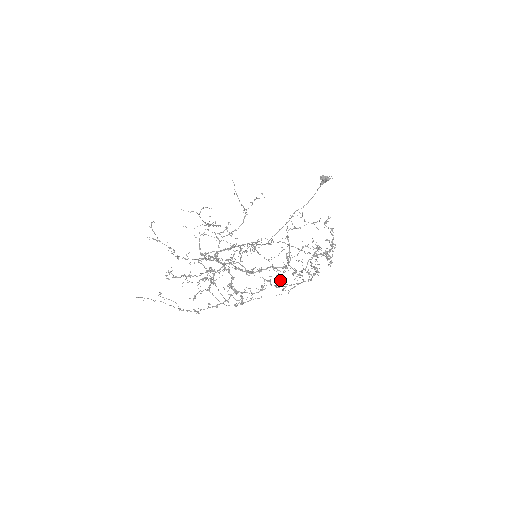
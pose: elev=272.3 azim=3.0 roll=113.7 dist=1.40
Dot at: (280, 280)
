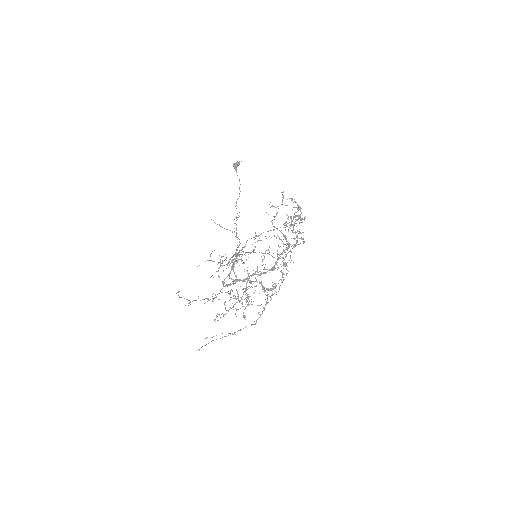
Dot at: occluded
